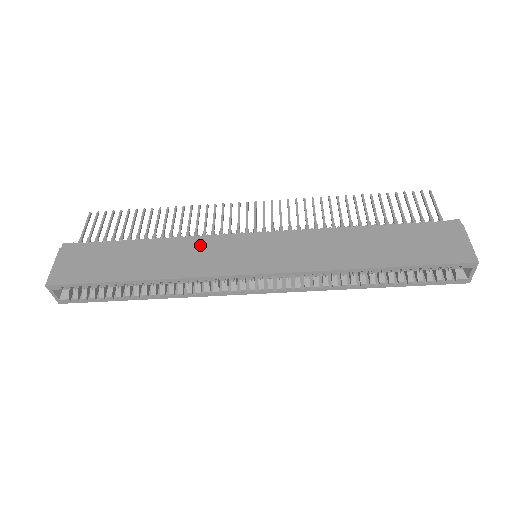
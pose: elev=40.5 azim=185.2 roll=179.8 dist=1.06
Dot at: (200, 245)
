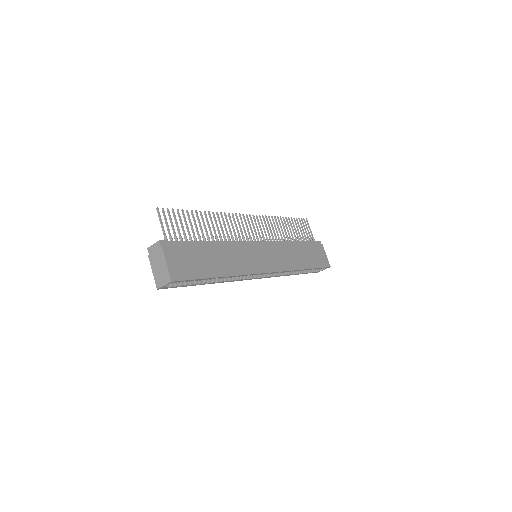
Dot at: (239, 250)
